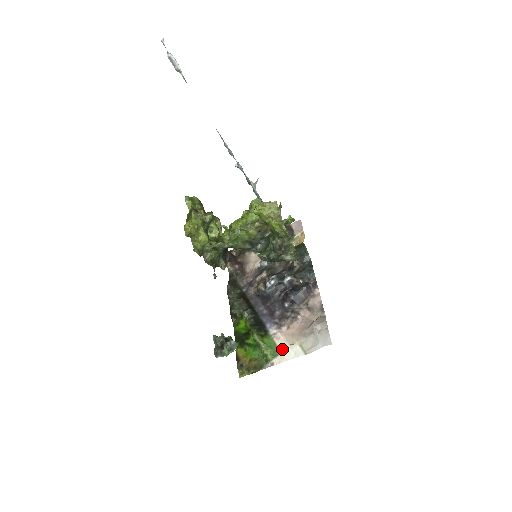
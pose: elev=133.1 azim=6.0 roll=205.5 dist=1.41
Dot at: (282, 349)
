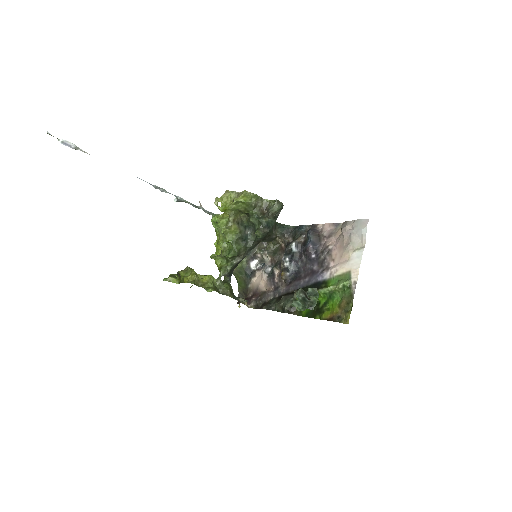
Dot at: (347, 269)
